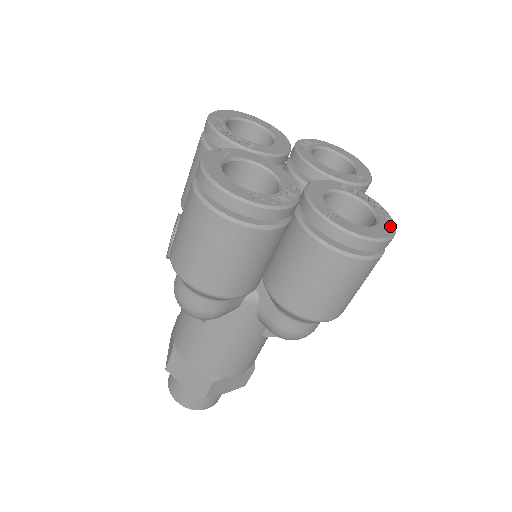
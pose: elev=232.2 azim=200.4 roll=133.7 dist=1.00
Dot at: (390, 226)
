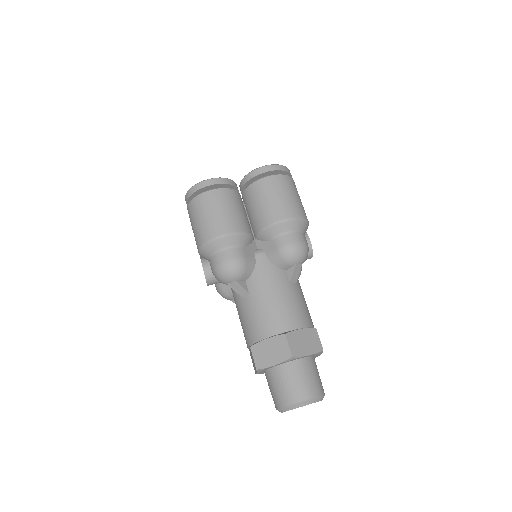
Dot at: occluded
